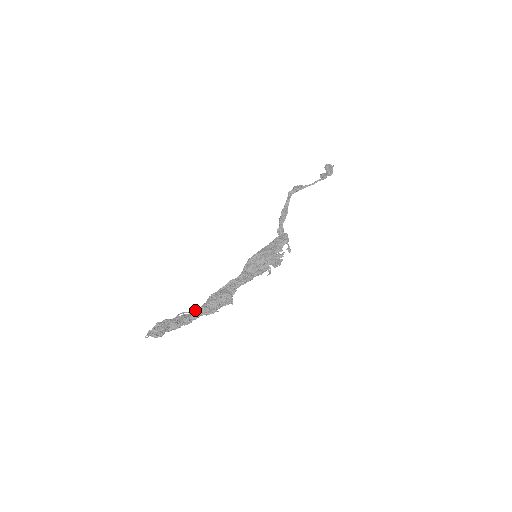
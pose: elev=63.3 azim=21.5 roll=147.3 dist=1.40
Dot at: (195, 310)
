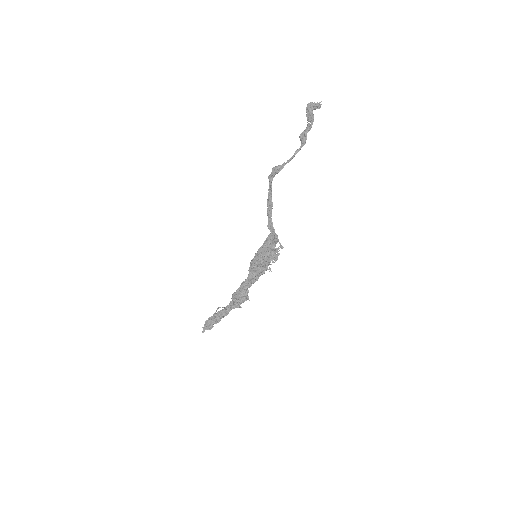
Dot at: (226, 307)
